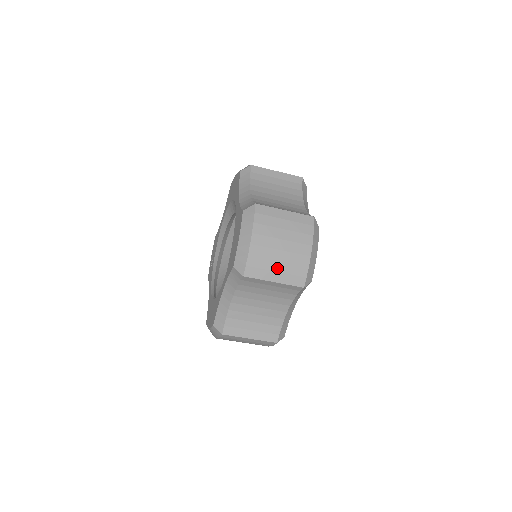
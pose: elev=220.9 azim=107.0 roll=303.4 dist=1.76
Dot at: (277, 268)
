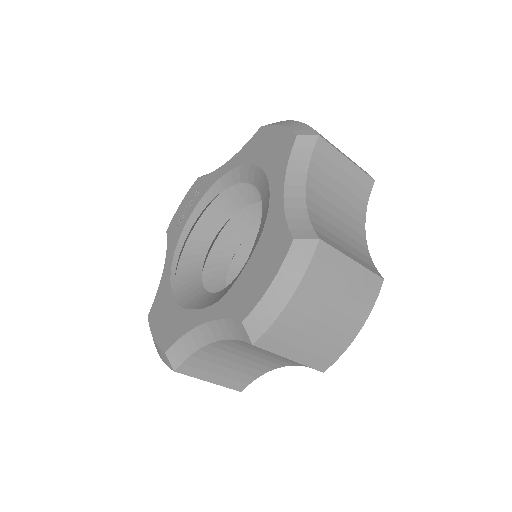
Dot at: (305, 345)
